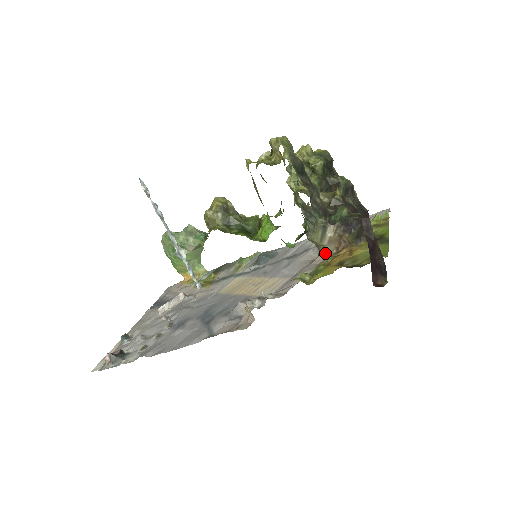
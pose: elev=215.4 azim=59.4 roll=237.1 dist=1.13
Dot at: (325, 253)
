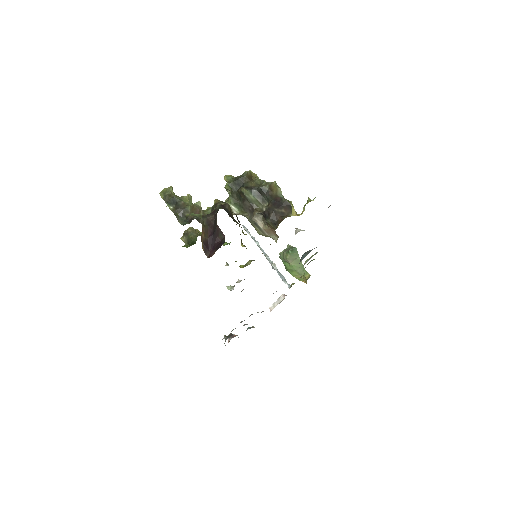
Dot at: (276, 241)
